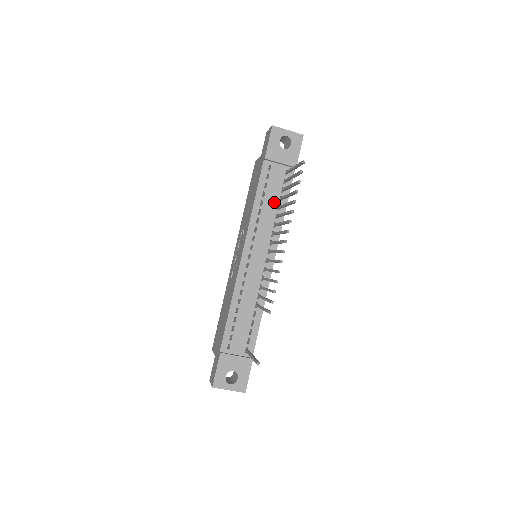
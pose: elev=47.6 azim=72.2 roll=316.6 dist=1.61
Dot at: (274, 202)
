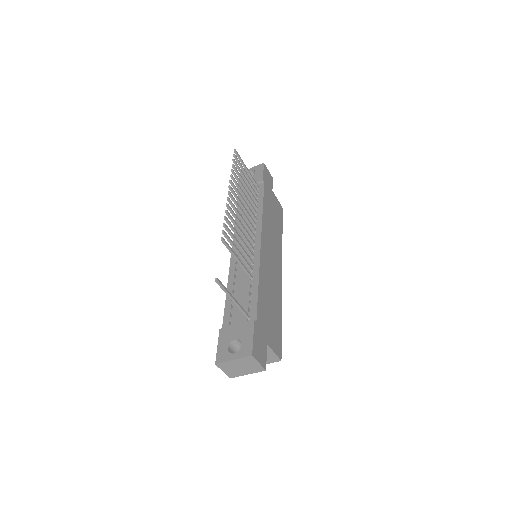
Dot at: occluded
